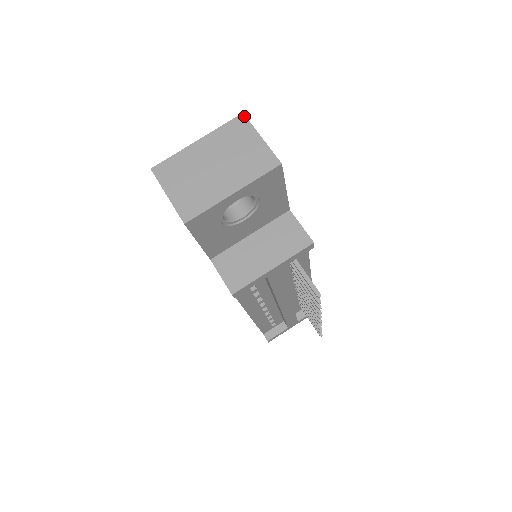
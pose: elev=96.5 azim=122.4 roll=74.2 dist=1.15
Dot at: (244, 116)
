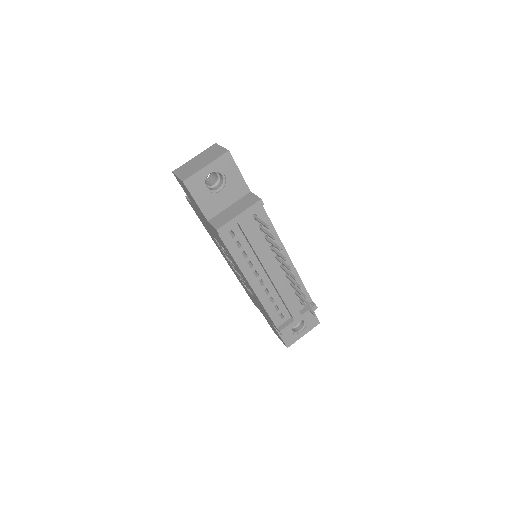
Dot at: (216, 144)
